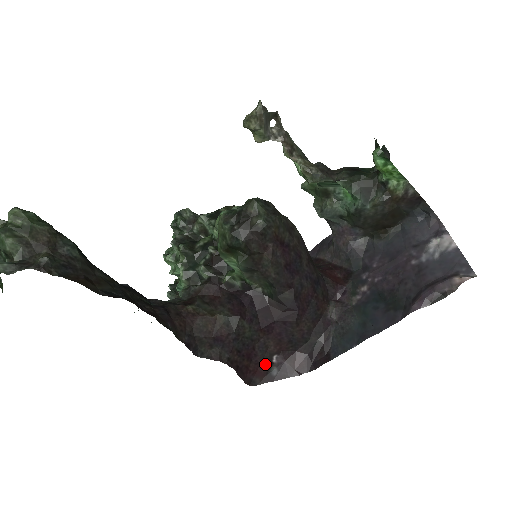
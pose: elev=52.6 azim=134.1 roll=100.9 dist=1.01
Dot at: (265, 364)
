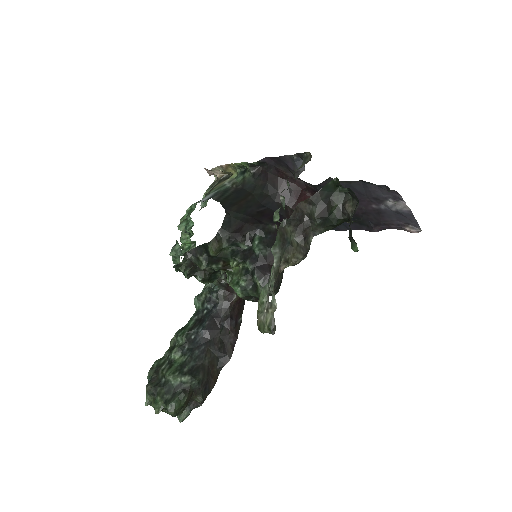
Dot at: occluded
